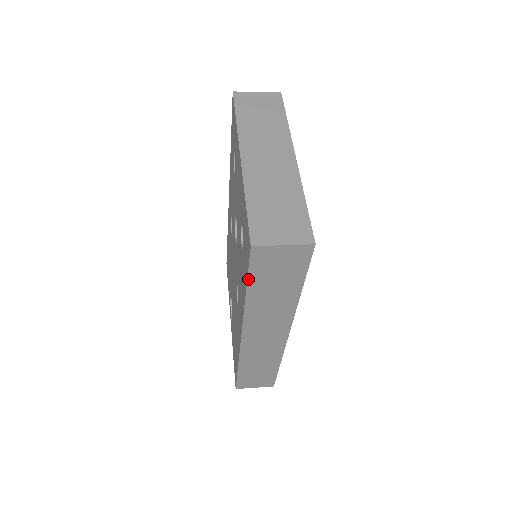
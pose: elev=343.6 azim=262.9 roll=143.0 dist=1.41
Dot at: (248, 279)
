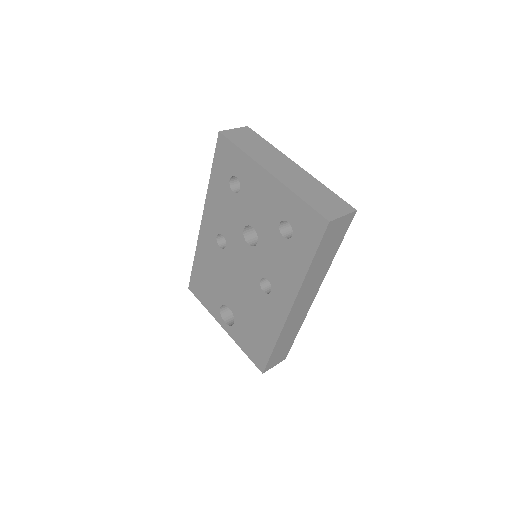
Dot at: (316, 252)
